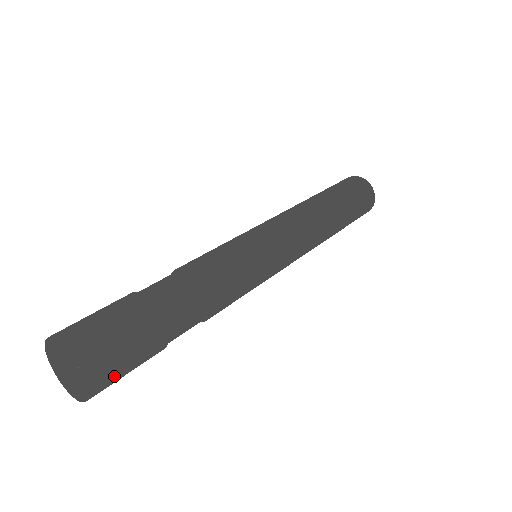
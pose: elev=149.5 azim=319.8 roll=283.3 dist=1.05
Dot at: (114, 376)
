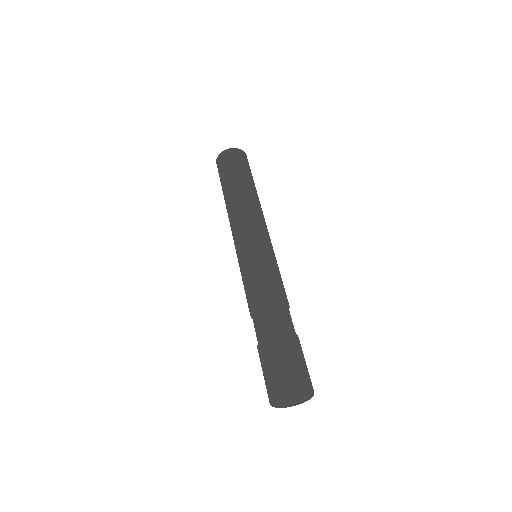
Dot at: (309, 375)
